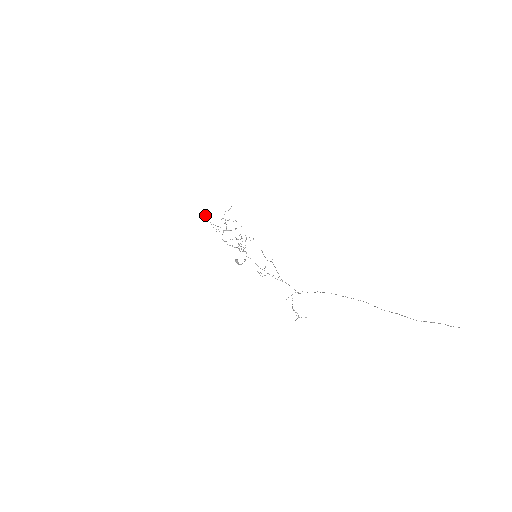
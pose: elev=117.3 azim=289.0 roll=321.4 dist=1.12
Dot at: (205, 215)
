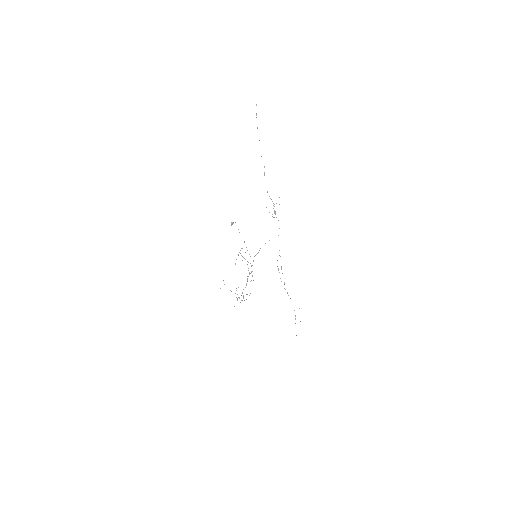
Dot at: occluded
